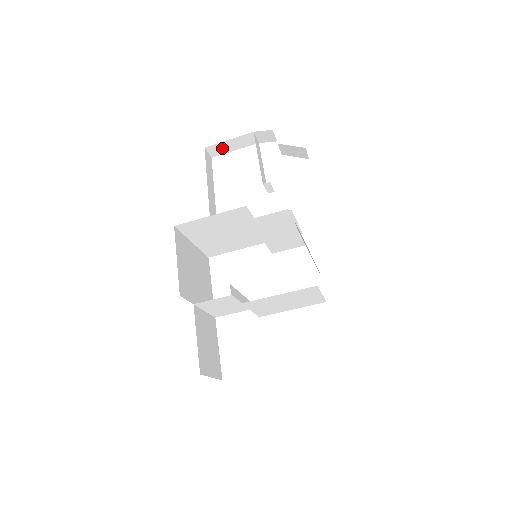
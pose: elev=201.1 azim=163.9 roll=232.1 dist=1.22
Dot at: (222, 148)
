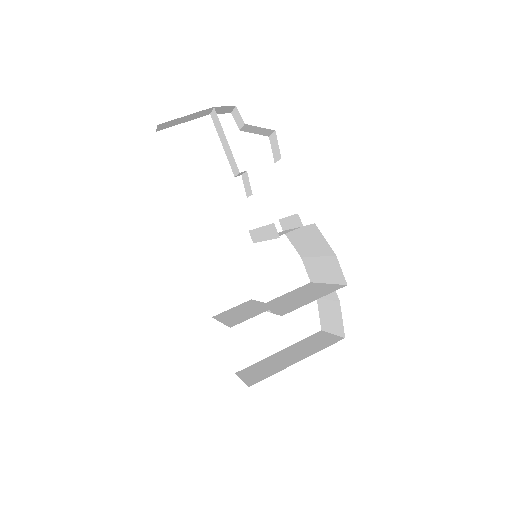
Dot at: (173, 123)
